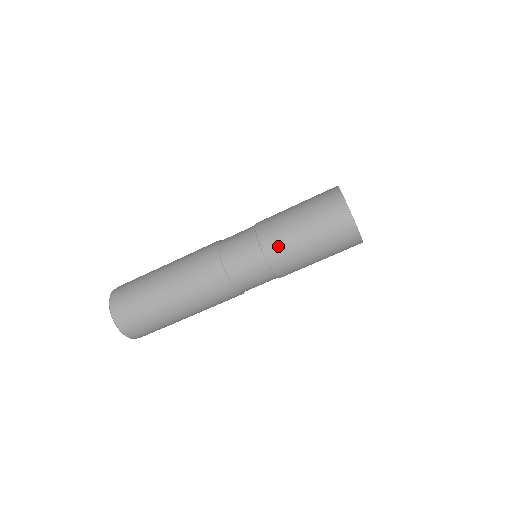
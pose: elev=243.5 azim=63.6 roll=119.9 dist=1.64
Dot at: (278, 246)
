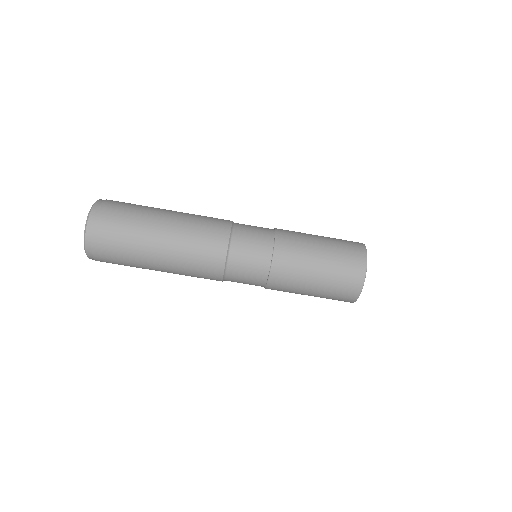
Dot at: (291, 248)
